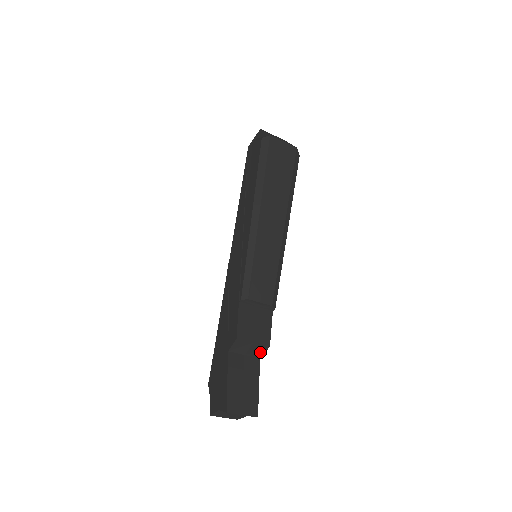
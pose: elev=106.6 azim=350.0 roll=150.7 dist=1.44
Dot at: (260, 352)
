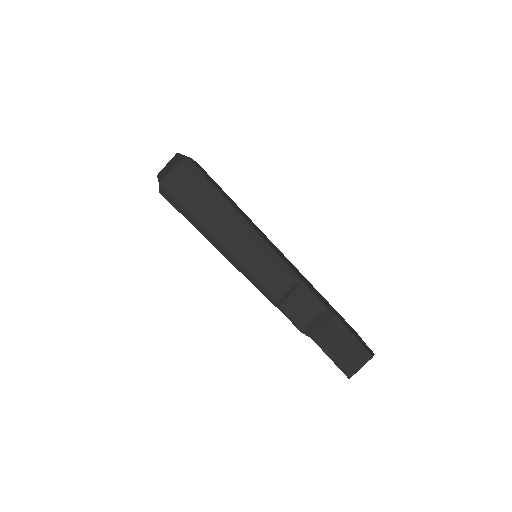
Dot at: (328, 315)
